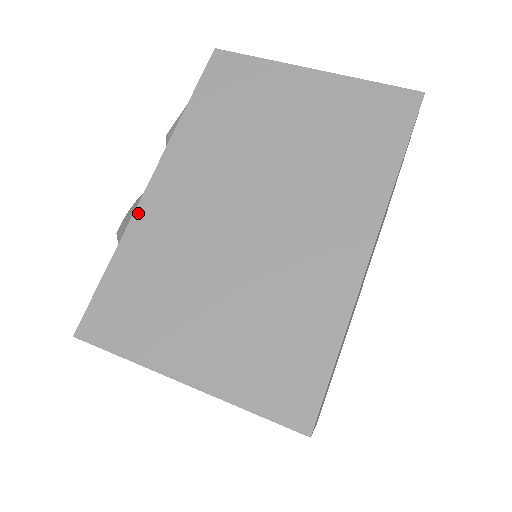
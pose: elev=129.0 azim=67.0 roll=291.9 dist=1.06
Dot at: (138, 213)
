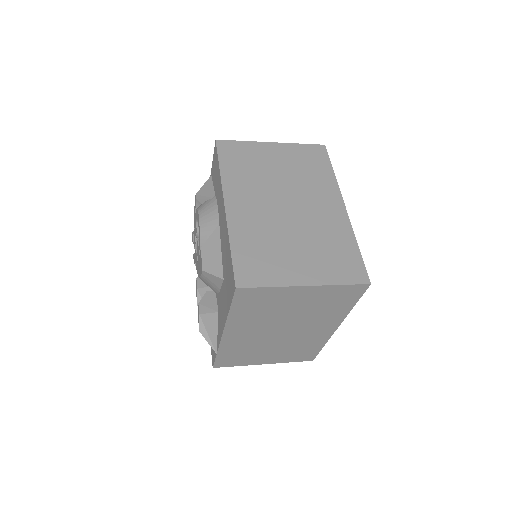
Dot at: occluded
